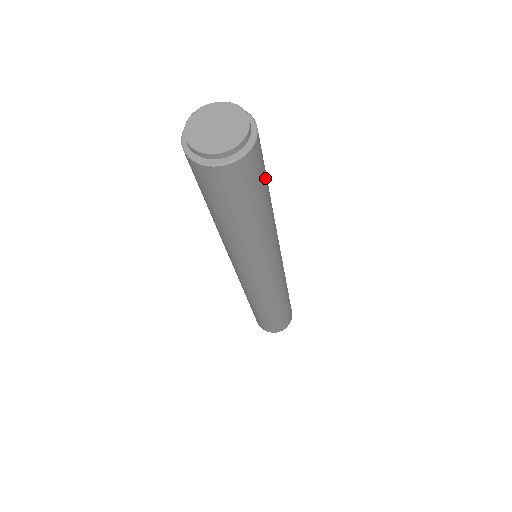
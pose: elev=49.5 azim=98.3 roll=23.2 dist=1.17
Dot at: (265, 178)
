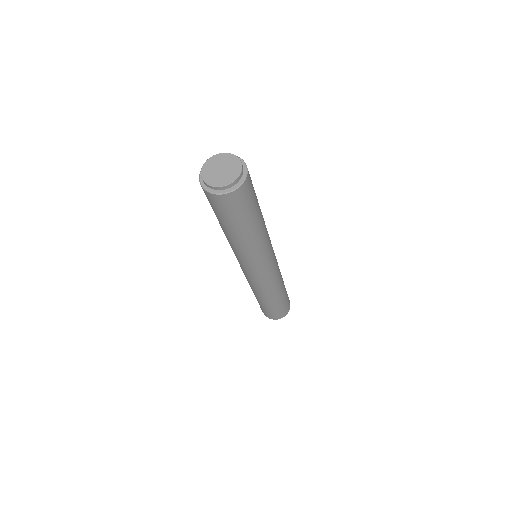
Dot at: (255, 201)
